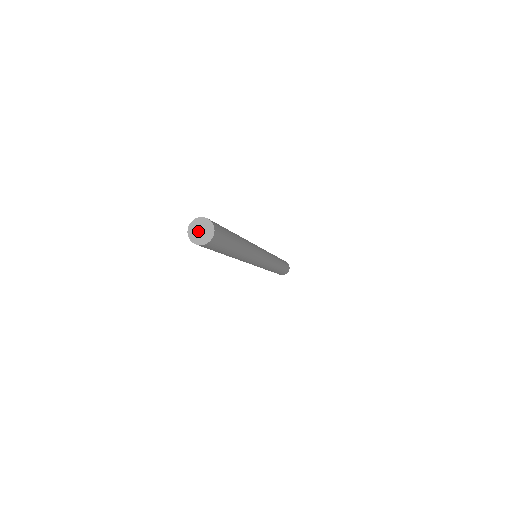
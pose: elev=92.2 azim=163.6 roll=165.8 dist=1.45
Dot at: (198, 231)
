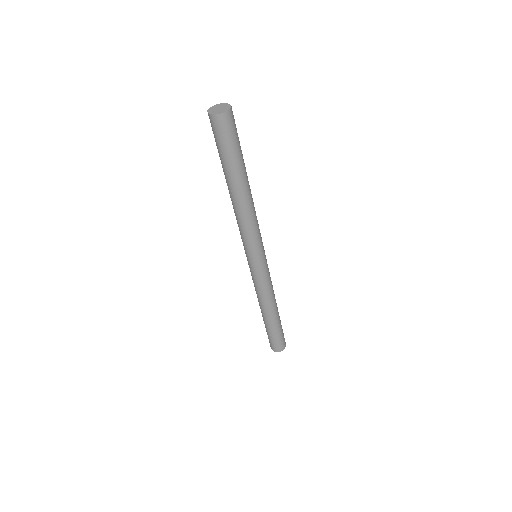
Dot at: (217, 109)
